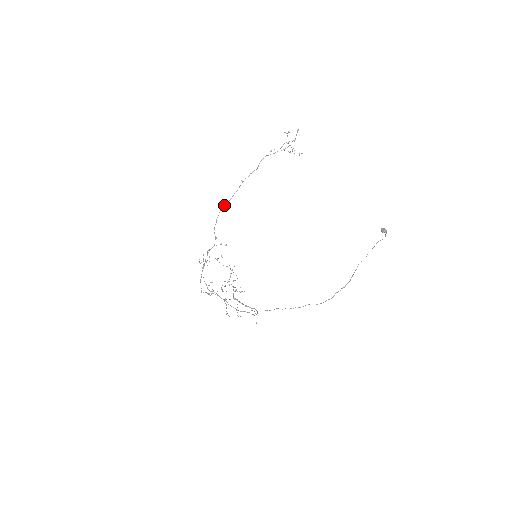
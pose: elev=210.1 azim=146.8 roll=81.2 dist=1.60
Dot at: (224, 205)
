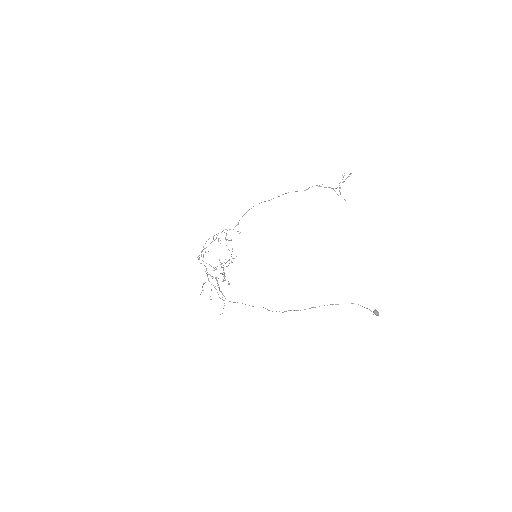
Dot at: (261, 202)
